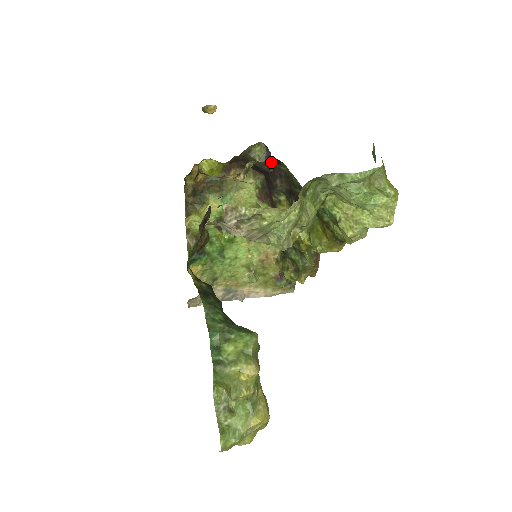
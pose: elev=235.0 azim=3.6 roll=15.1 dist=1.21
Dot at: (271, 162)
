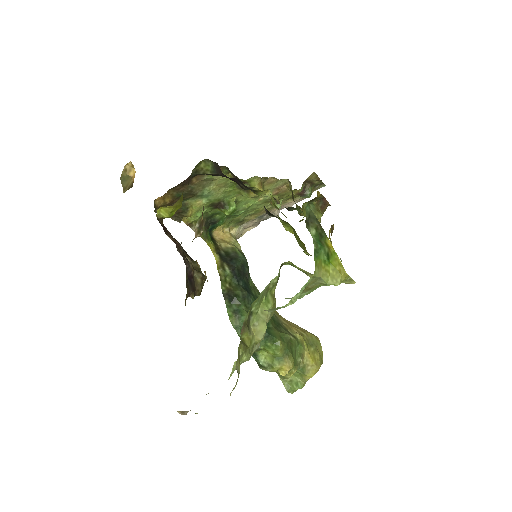
Dot at: (223, 174)
